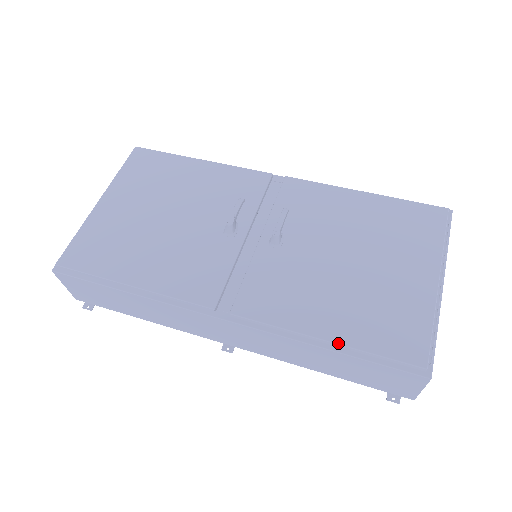
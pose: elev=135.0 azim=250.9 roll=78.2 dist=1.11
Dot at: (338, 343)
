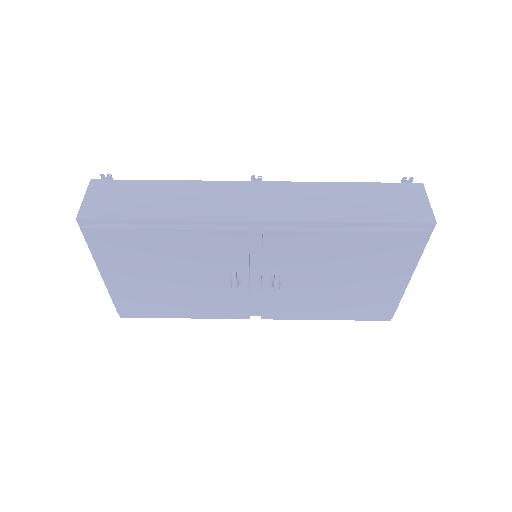
Dot at: occluded
